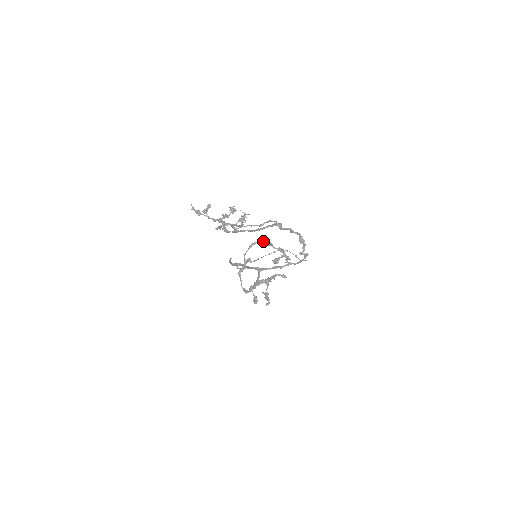
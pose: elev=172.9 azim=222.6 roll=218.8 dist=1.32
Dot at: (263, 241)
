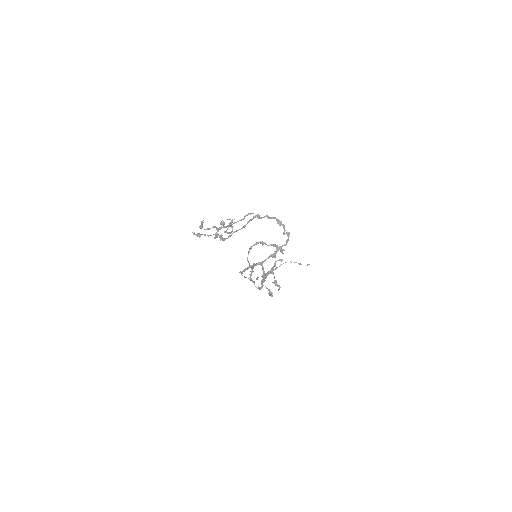
Dot at: (257, 243)
